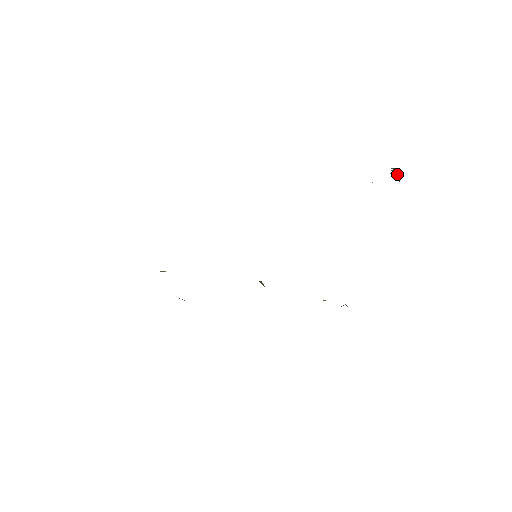
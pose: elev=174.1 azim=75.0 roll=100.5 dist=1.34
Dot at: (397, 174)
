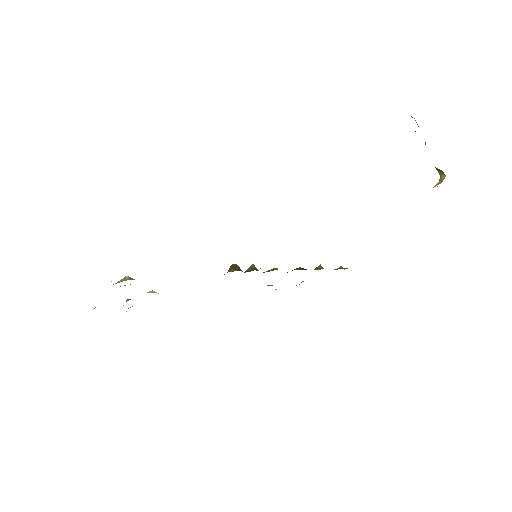
Dot at: (442, 171)
